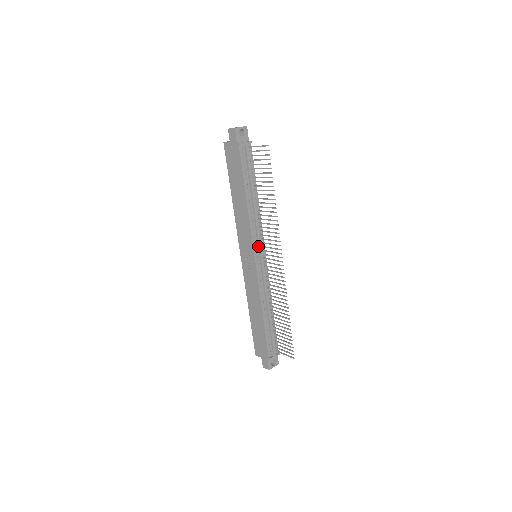
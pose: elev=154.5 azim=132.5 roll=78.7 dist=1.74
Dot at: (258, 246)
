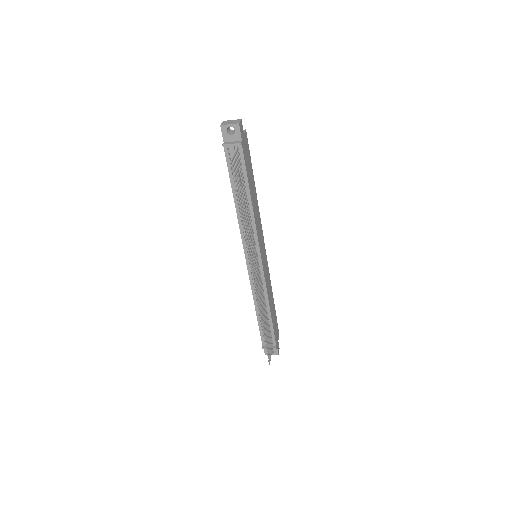
Dot at: (250, 250)
